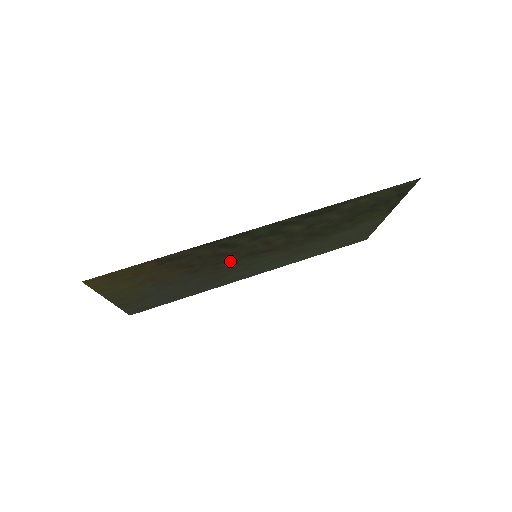
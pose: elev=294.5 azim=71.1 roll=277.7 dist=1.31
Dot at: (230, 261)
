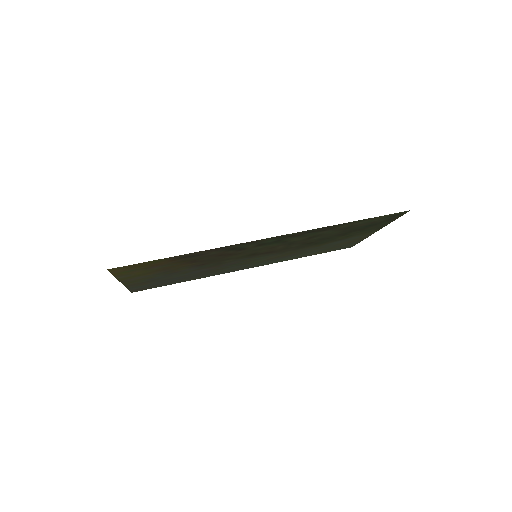
Dot at: (233, 259)
